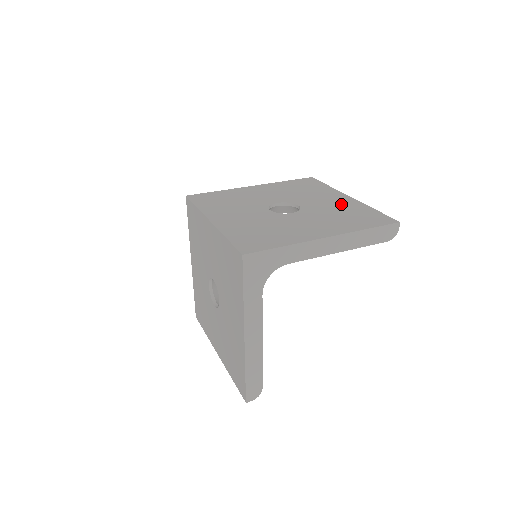
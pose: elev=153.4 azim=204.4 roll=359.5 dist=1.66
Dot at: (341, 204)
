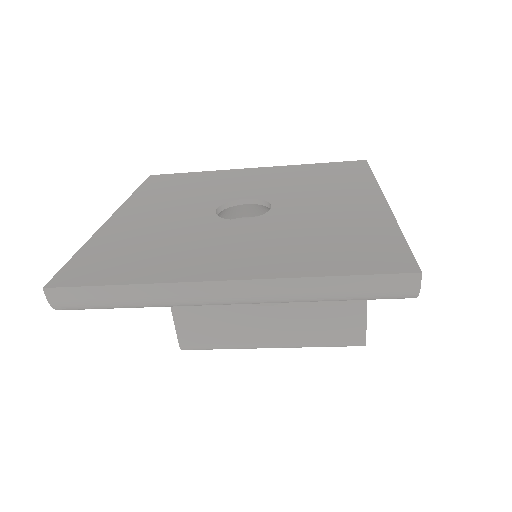
Dot at: occluded
